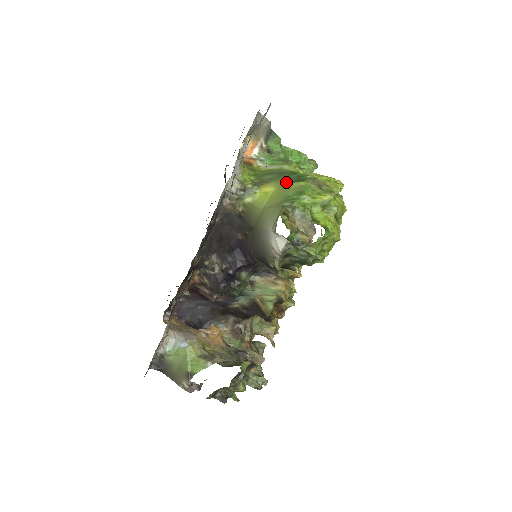
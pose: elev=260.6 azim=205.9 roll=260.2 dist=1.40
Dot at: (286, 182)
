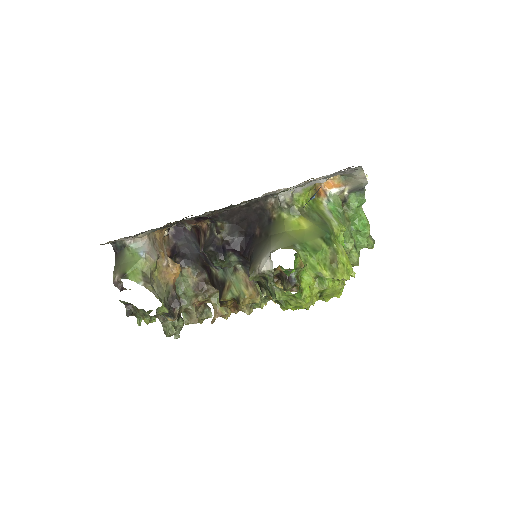
Dot at: (318, 233)
